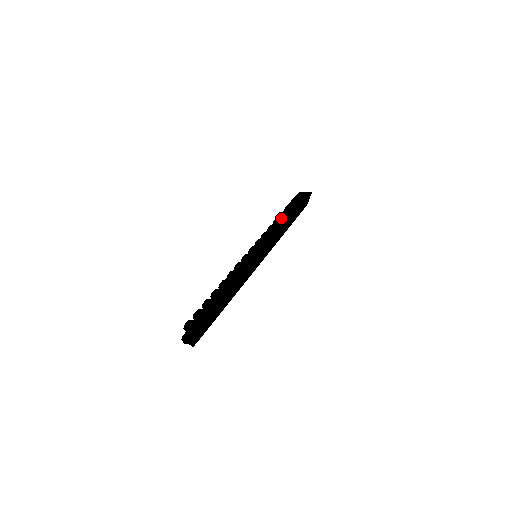
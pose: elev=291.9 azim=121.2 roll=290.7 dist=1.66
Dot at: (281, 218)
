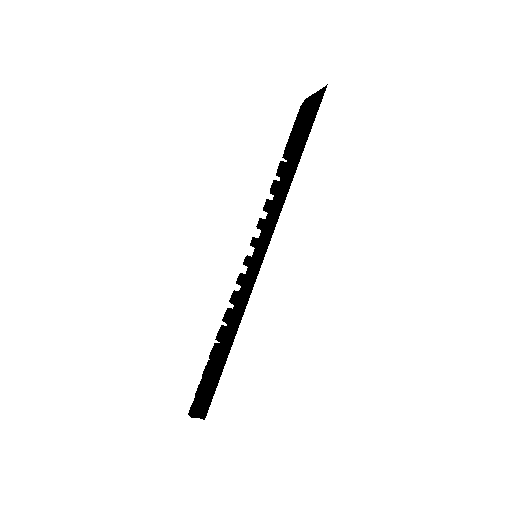
Dot at: (281, 180)
